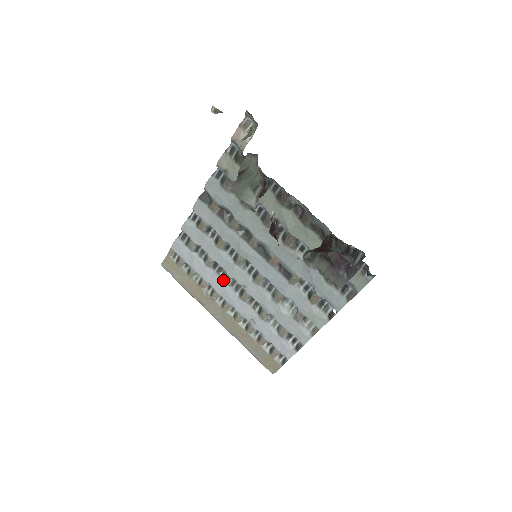
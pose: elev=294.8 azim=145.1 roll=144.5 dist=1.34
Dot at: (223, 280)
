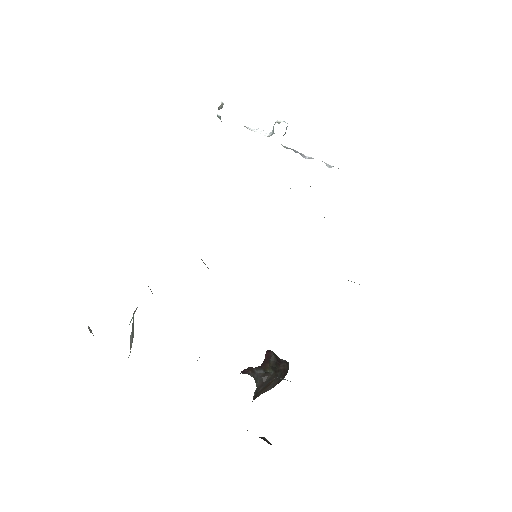
Dot at: occluded
